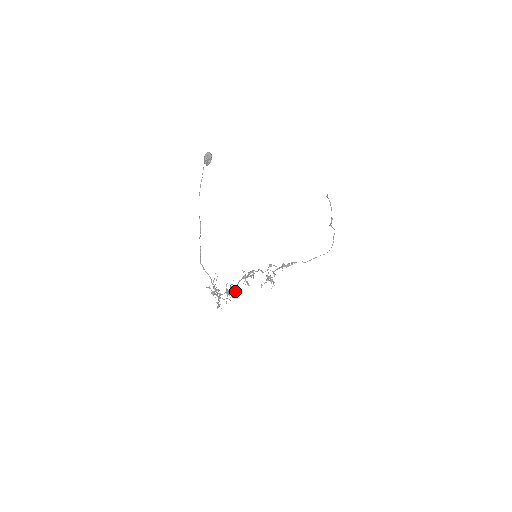
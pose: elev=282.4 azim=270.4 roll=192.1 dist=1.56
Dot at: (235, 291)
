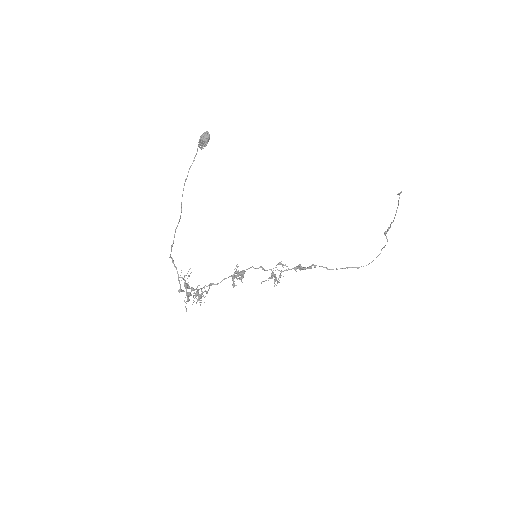
Dot at: (205, 296)
